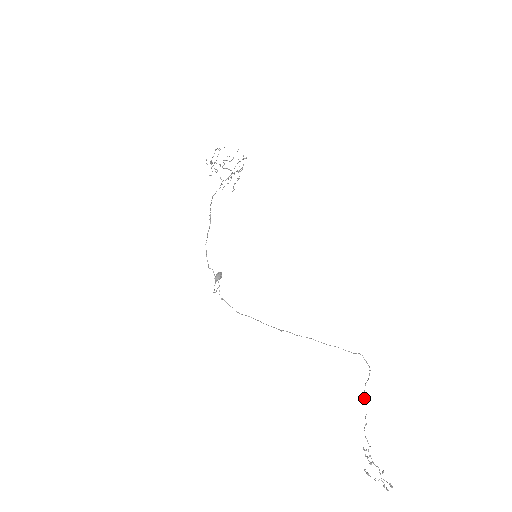
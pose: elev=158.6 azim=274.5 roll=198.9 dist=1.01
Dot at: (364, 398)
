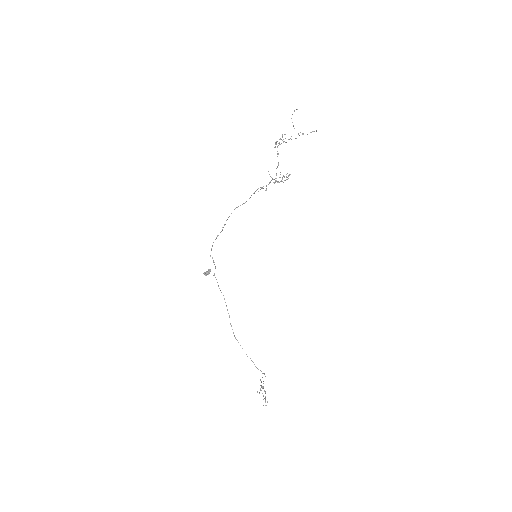
Dot at: (260, 380)
